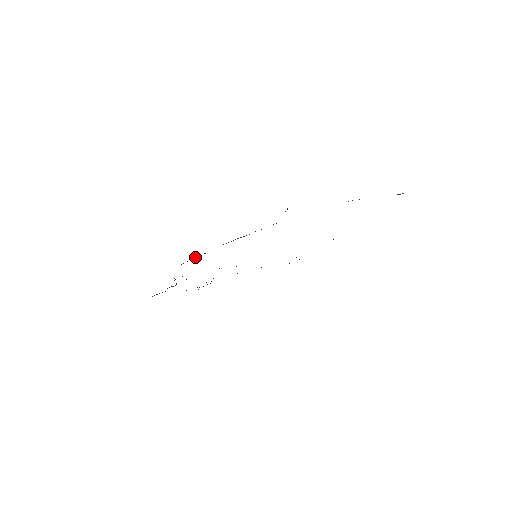
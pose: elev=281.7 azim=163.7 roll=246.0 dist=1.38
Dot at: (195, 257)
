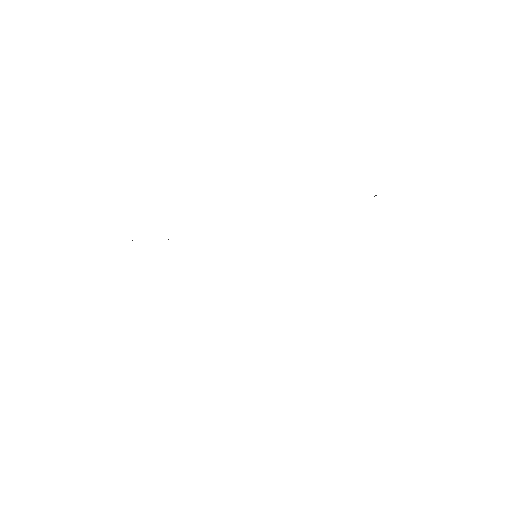
Dot at: occluded
